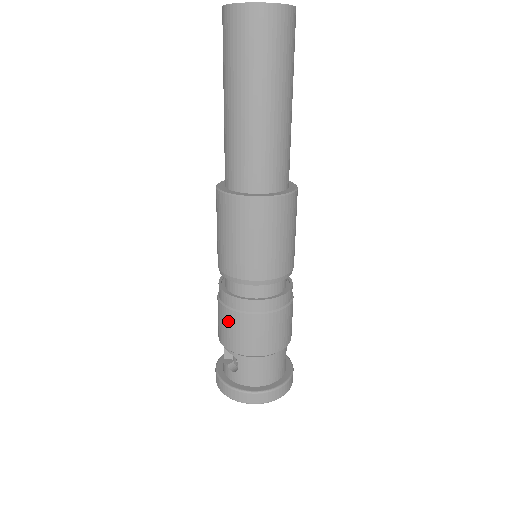
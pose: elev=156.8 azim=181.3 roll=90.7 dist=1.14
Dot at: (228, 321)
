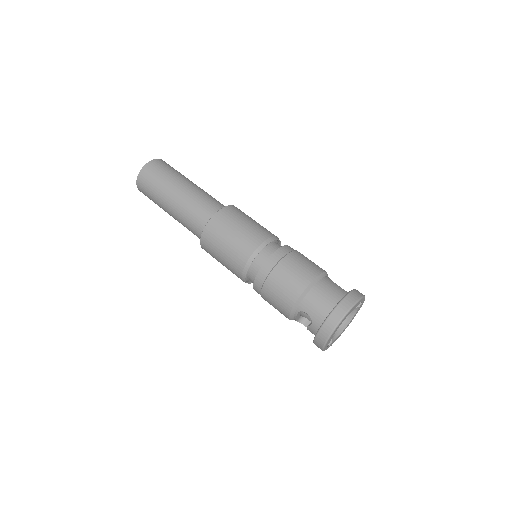
Dot at: (270, 295)
